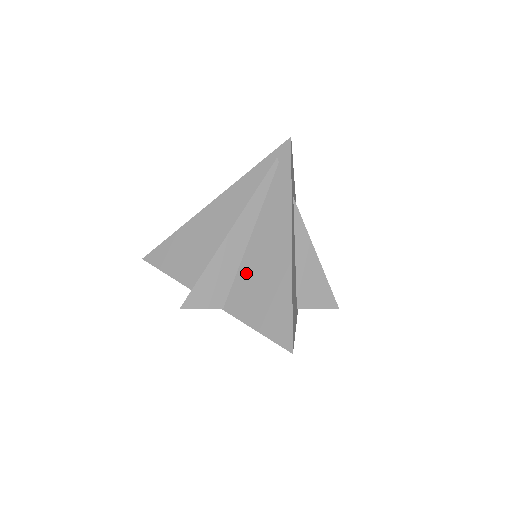
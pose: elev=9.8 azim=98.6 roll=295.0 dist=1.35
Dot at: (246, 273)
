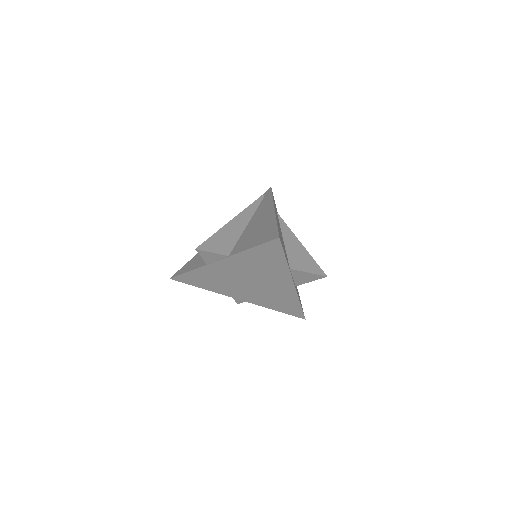
Dot at: (245, 235)
